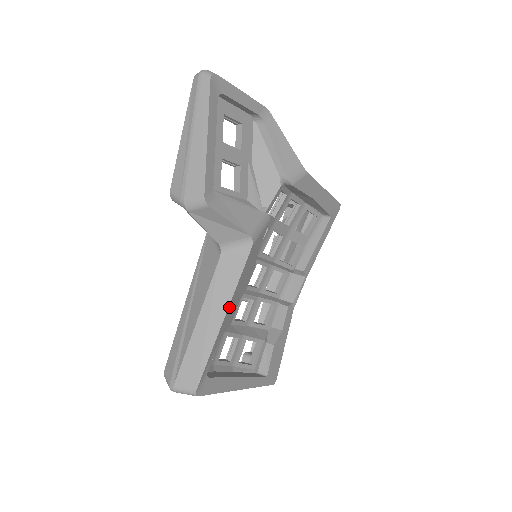
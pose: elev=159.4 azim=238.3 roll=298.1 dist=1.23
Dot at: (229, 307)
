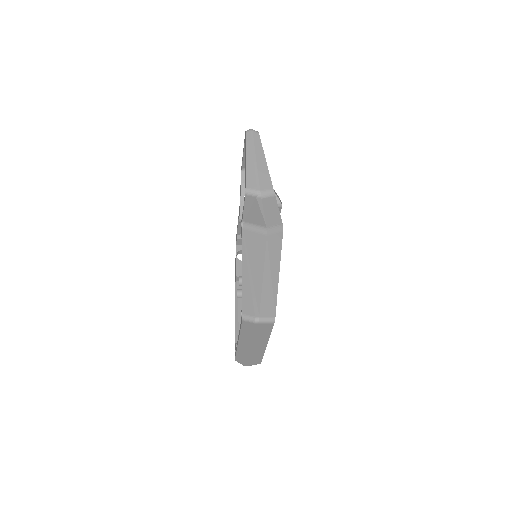
Dot at: (279, 265)
